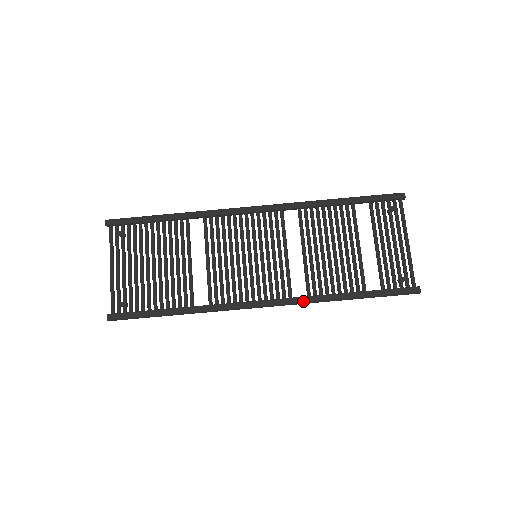
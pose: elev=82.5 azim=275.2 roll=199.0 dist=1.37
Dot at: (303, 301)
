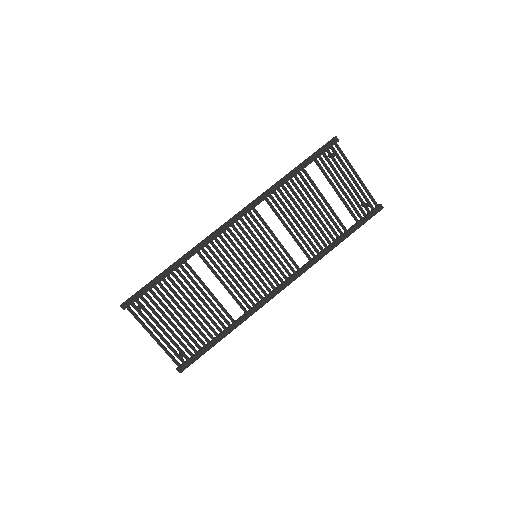
Dot at: (309, 267)
